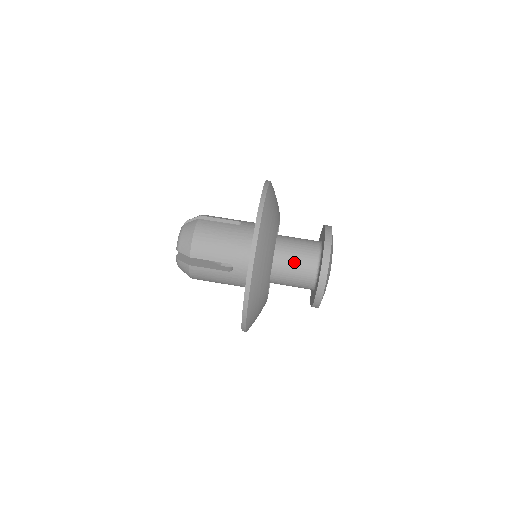
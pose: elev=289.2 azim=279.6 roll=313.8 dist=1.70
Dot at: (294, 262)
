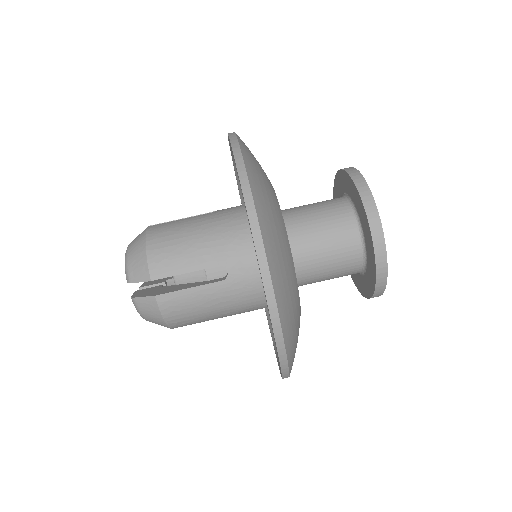
Dot at: (318, 229)
